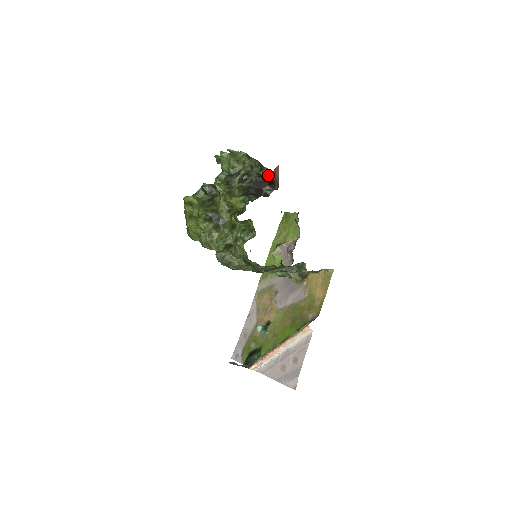
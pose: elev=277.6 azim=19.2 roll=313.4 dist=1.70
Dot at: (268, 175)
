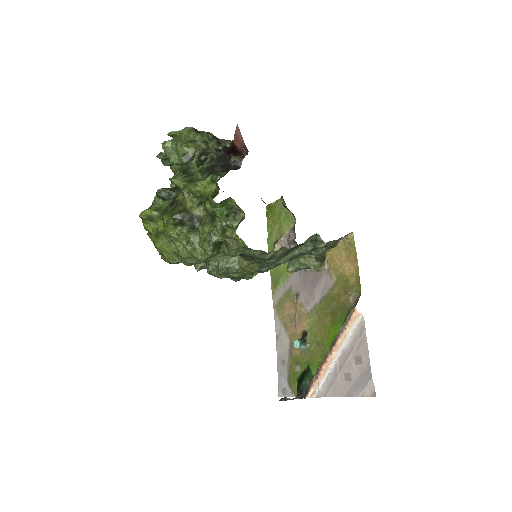
Dot at: (229, 147)
